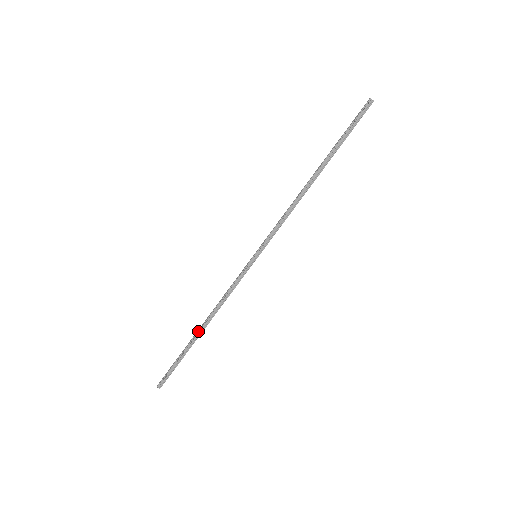
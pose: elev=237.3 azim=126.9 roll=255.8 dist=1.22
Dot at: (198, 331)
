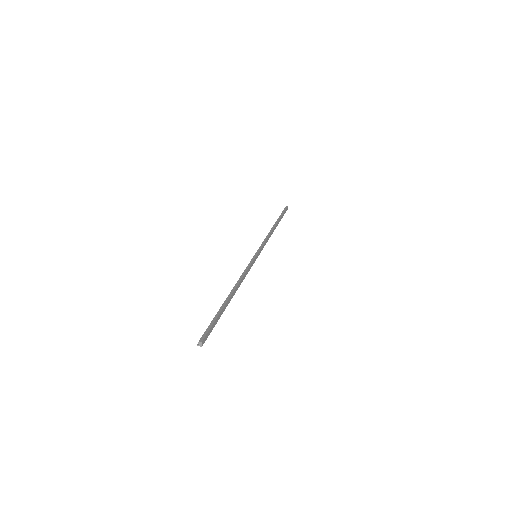
Dot at: occluded
